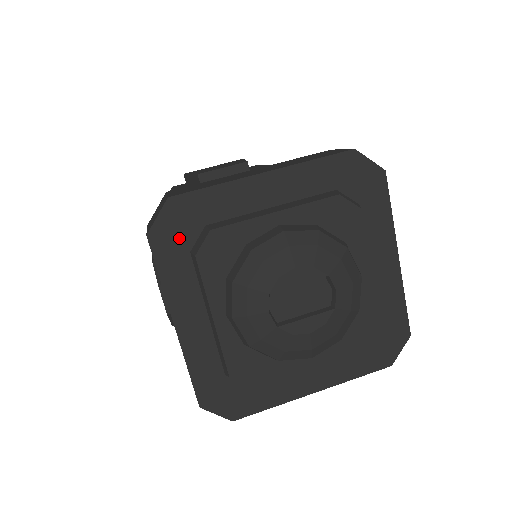
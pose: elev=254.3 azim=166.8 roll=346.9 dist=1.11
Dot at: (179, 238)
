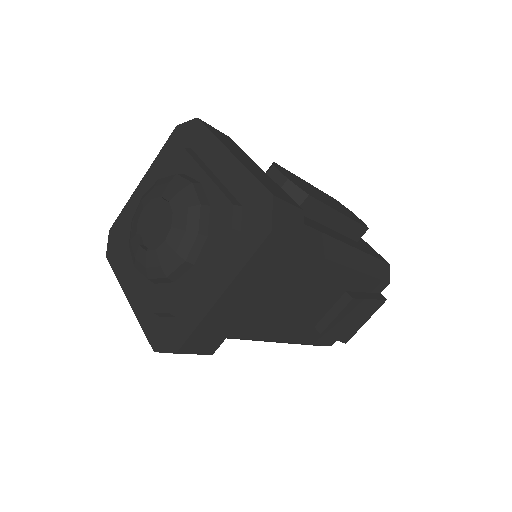
Dot at: occluded
